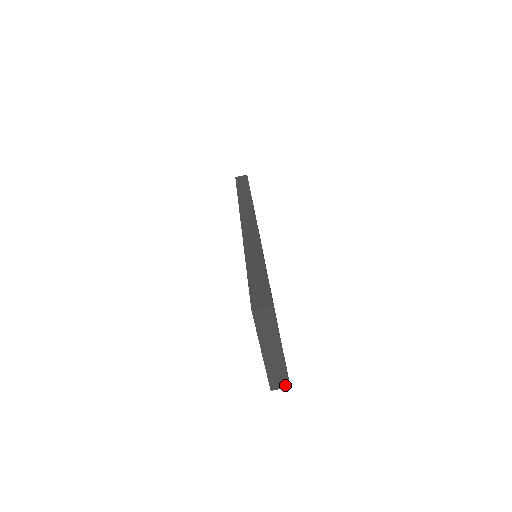
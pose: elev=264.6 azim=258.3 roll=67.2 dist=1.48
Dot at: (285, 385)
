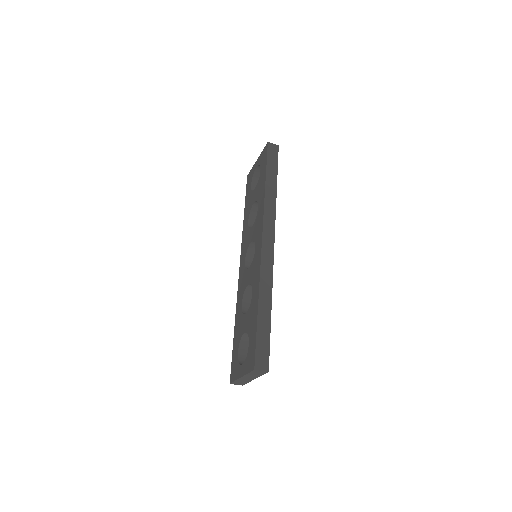
Dot at: occluded
